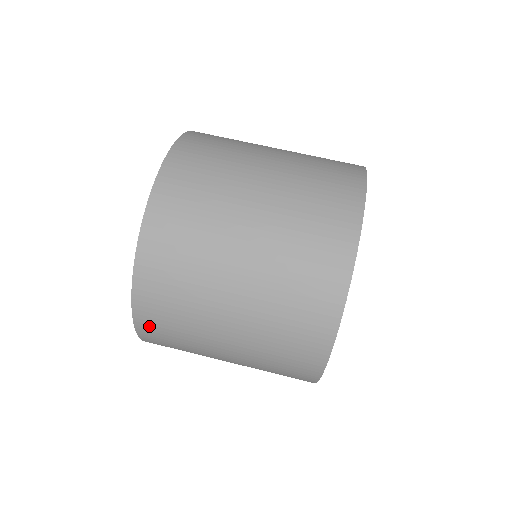
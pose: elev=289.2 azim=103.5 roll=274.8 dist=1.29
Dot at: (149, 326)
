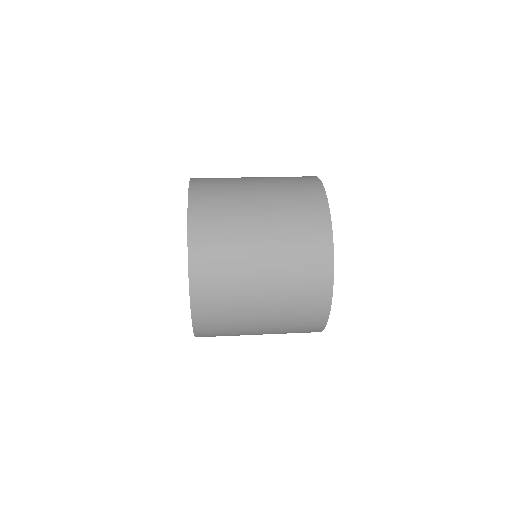
Dot at: (204, 328)
